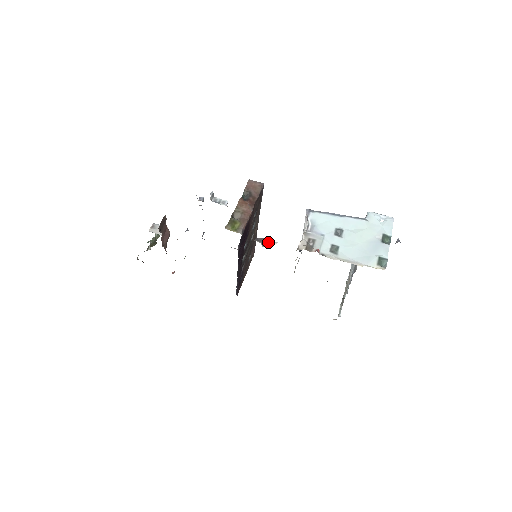
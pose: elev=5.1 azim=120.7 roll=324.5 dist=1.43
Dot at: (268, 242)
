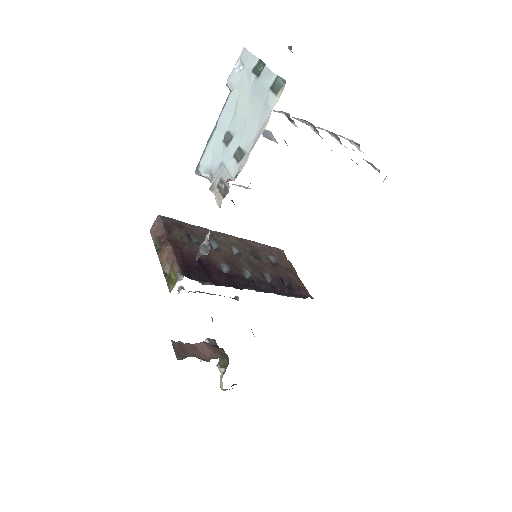
Dot at: (205, 245)
